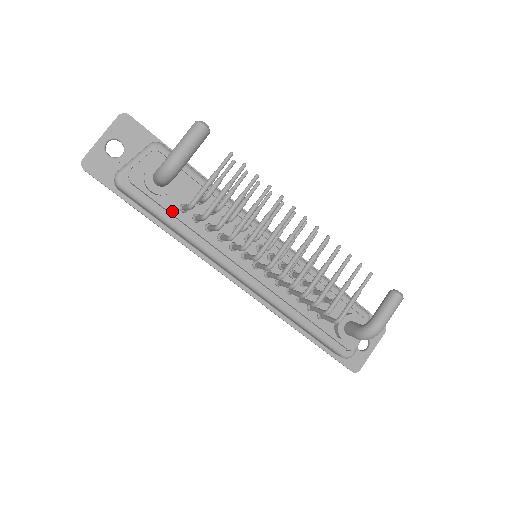
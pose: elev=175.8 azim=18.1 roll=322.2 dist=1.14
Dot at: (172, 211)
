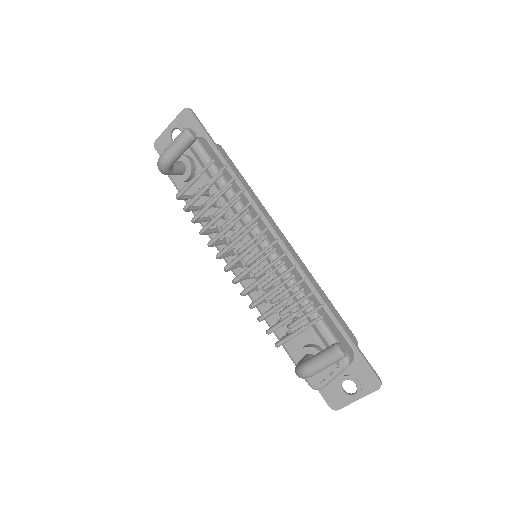
Dot at: occluded
